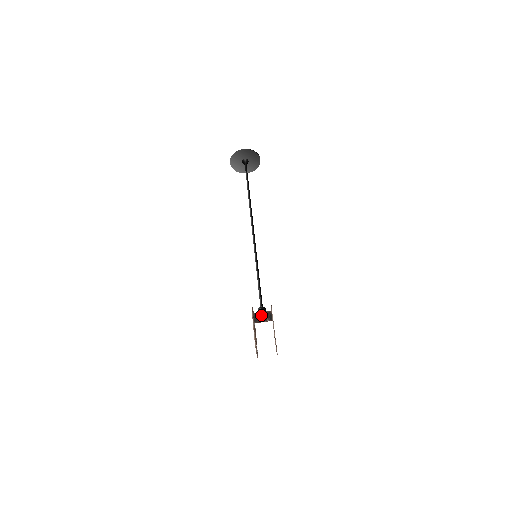
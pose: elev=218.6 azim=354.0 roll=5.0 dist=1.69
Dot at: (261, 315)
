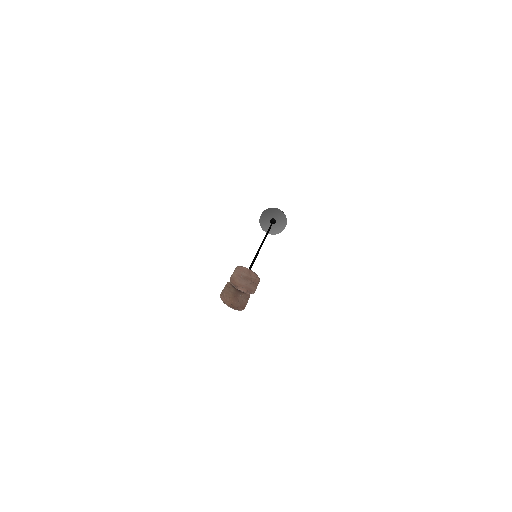
Dot at: occluded
